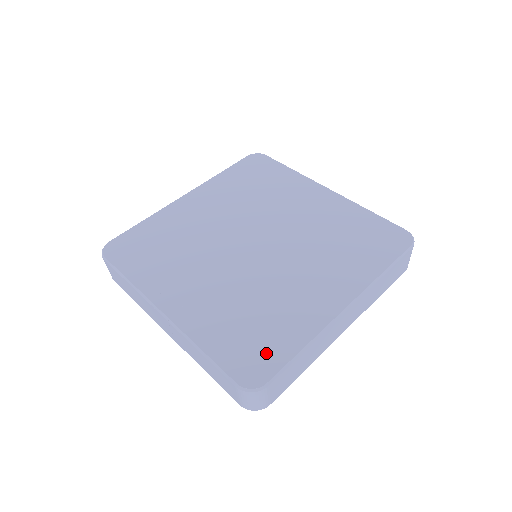
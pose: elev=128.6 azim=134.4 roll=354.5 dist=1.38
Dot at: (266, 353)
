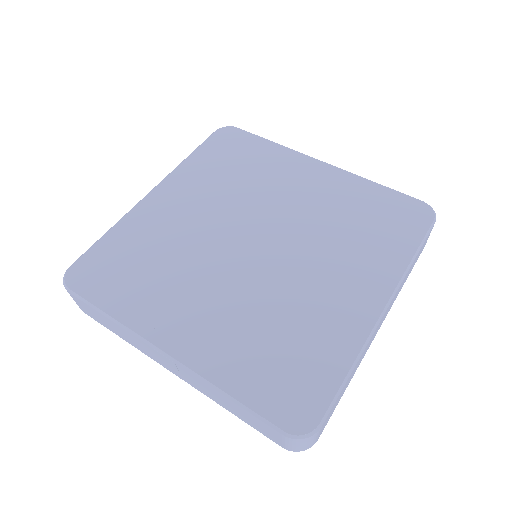
Dot at: (308, 384)
